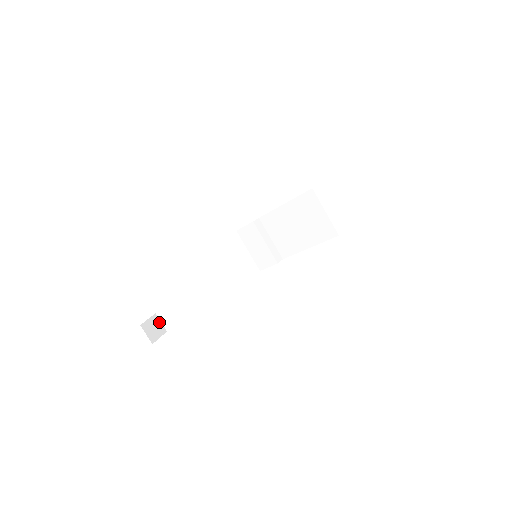
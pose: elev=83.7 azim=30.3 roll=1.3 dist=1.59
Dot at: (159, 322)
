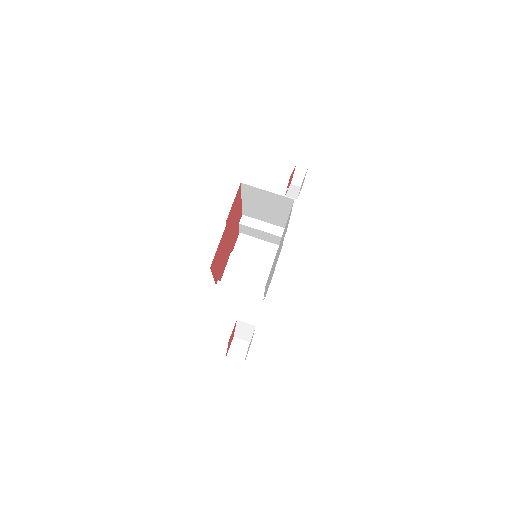
Dot at: (240, 341)
